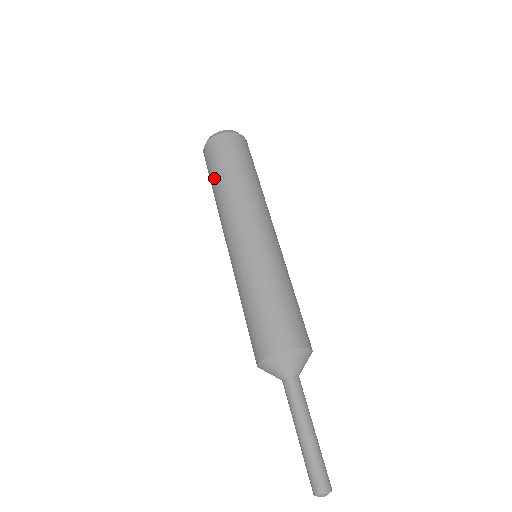
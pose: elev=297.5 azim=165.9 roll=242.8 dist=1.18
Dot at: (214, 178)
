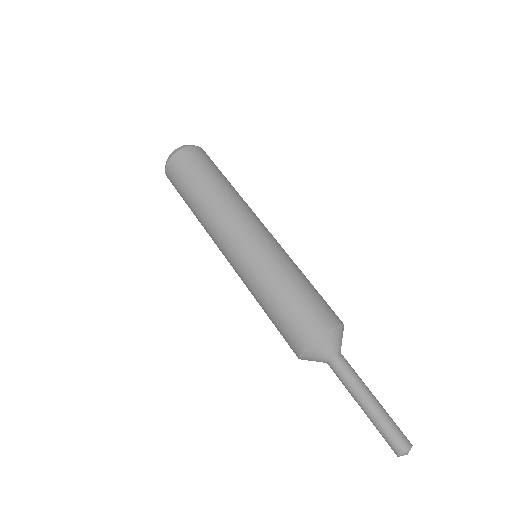
Dot at: (192, 188)
